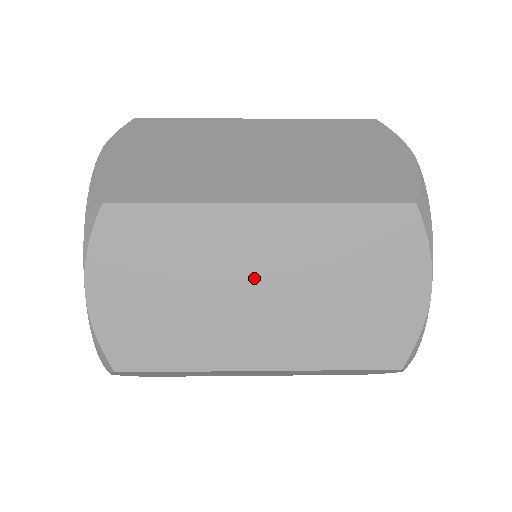
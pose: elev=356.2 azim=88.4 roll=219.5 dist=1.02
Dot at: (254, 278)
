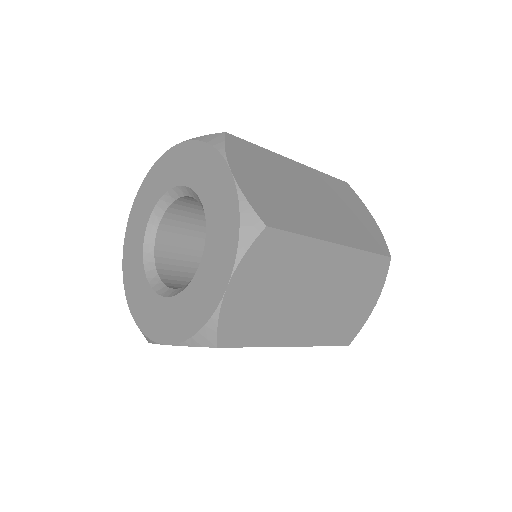
Dot at: (316, 289)
